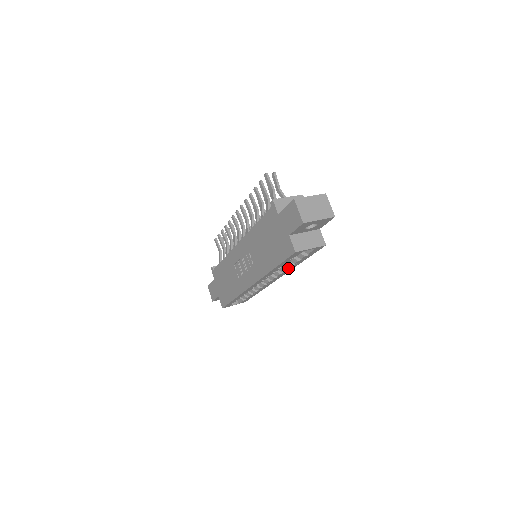
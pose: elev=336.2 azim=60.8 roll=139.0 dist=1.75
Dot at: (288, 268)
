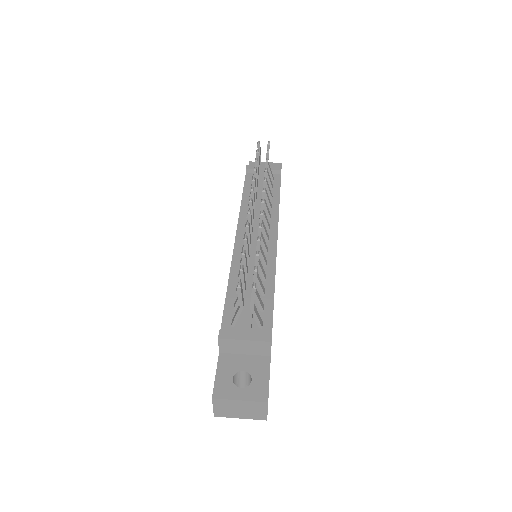
Dot at: occluded
